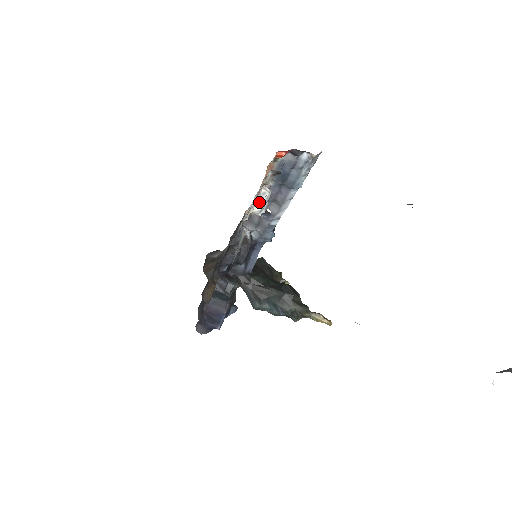
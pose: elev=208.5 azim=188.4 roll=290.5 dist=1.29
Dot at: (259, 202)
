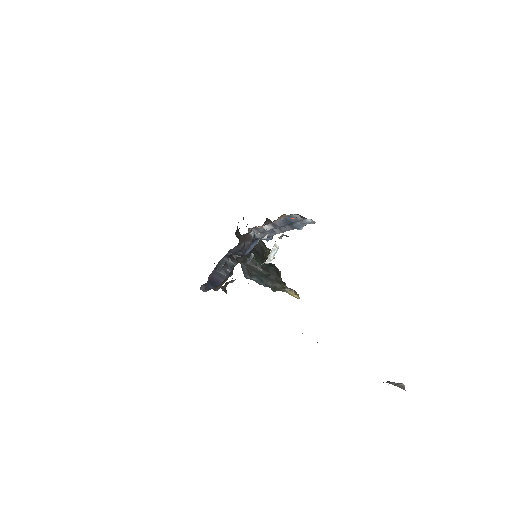
Dot at: (270, 257)
